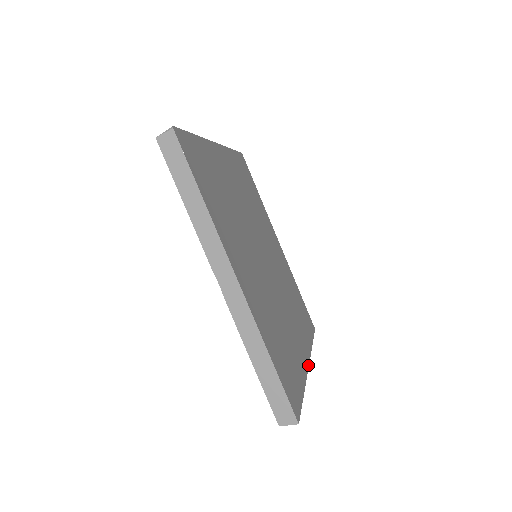
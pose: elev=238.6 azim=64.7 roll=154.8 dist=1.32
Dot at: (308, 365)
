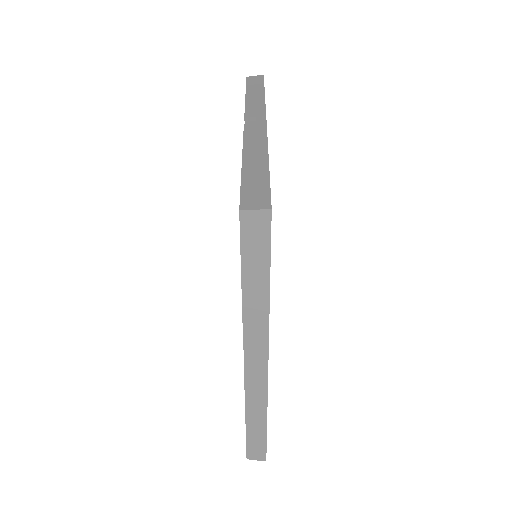
Dot at: occluded
